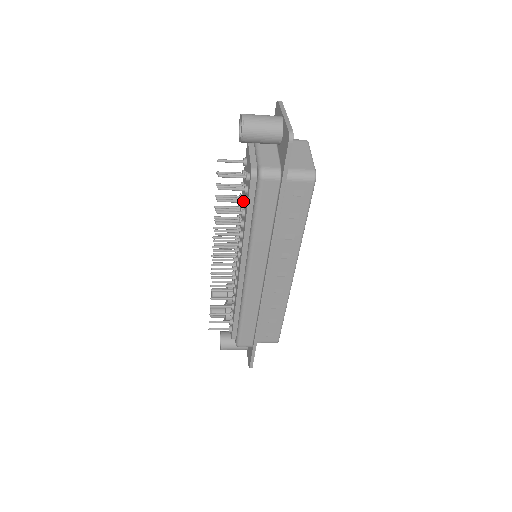
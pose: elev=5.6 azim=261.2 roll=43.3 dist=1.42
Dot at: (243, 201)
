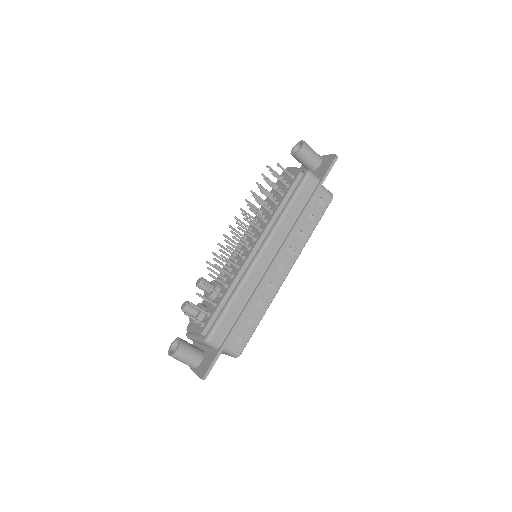
Dot at: (281, 192)
